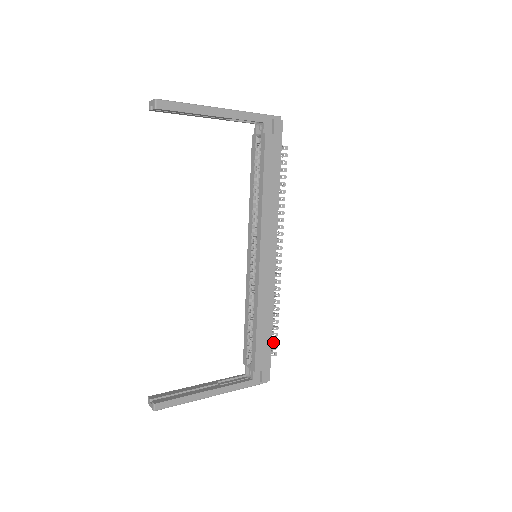
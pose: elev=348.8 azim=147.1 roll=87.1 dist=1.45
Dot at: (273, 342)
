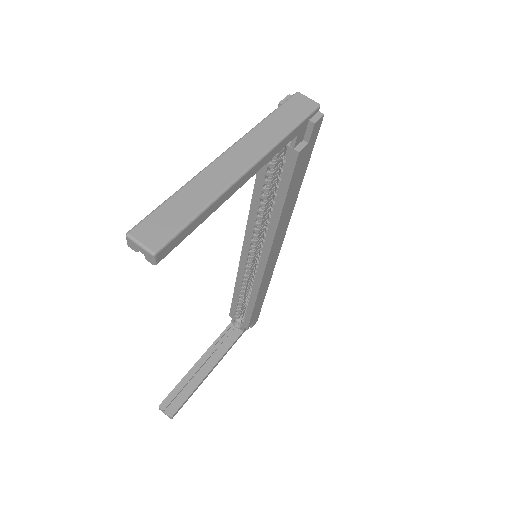
Dot at: occluded
